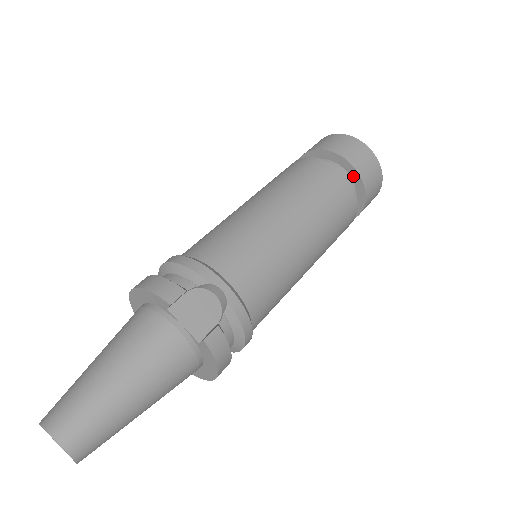
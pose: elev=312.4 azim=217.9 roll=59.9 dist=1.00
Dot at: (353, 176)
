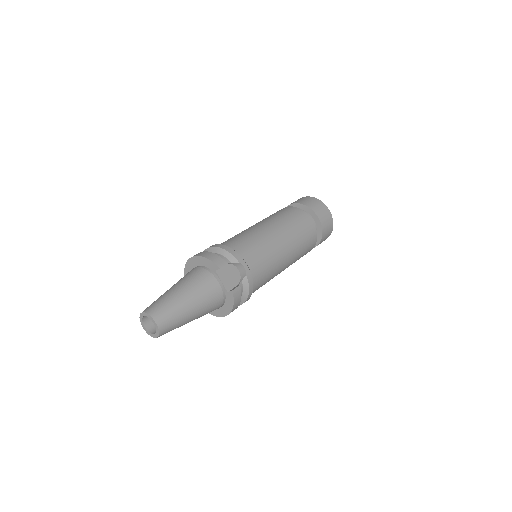
Dot at: (317, 224)
